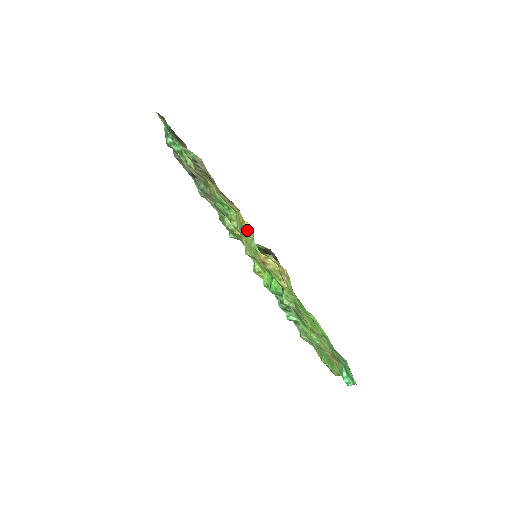
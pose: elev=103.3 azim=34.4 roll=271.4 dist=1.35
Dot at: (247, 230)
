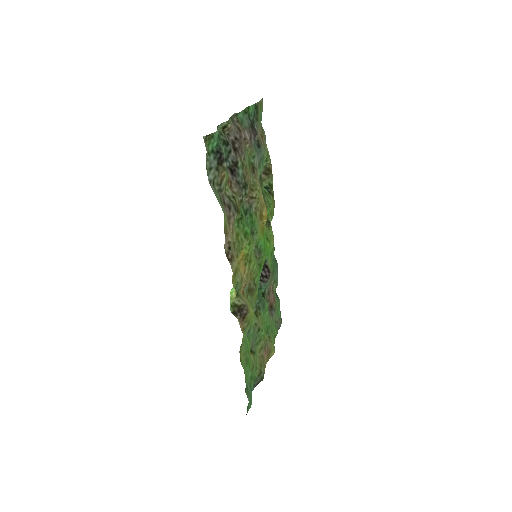
Dot at: (235, 283)
